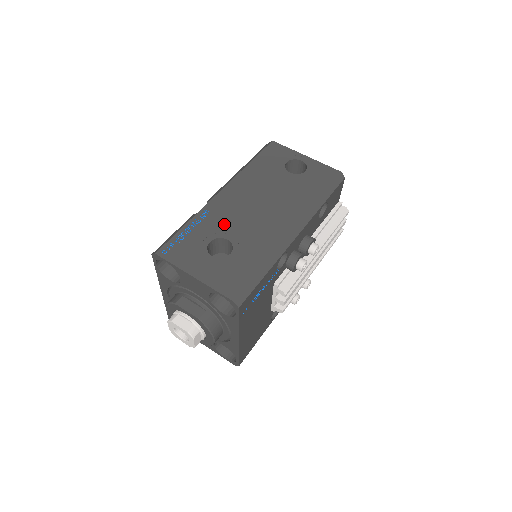
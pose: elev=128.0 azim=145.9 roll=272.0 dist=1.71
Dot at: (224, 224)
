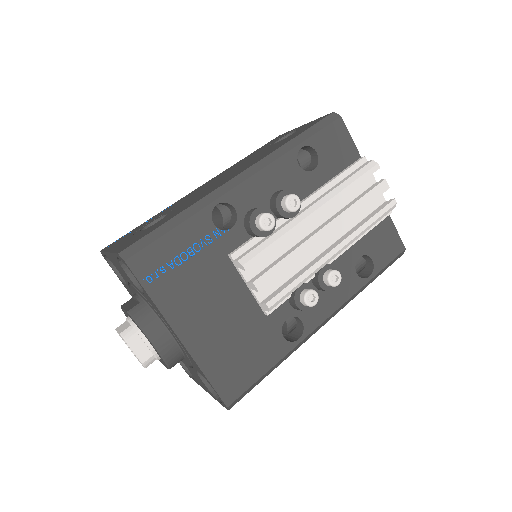
Dot at: (175, 206)
